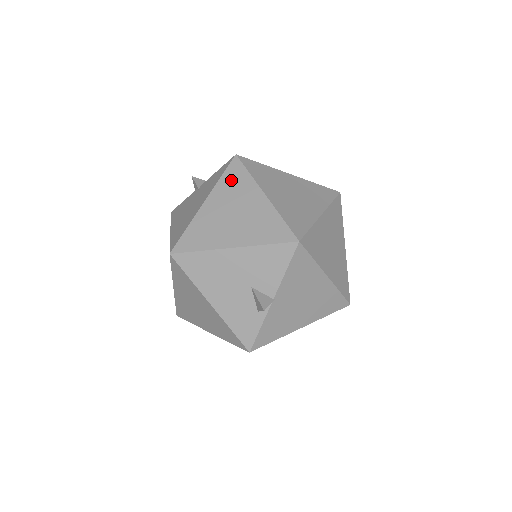
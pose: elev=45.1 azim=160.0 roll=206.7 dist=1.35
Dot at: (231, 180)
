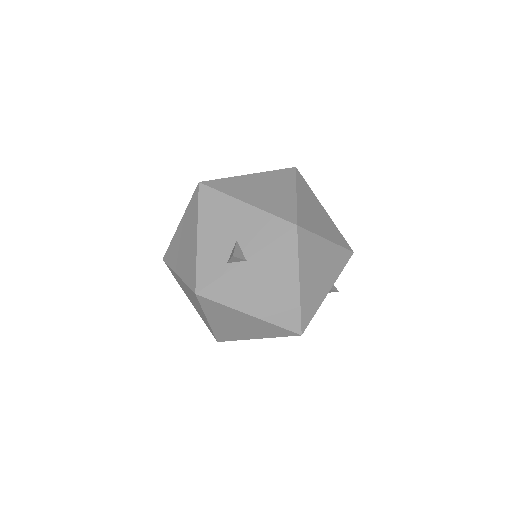
Dot at: (280, 175)
